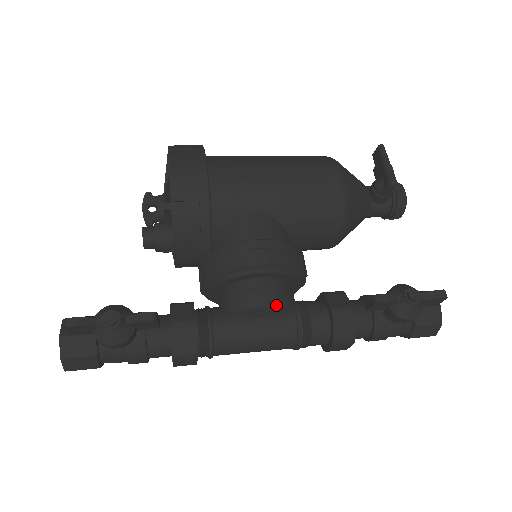
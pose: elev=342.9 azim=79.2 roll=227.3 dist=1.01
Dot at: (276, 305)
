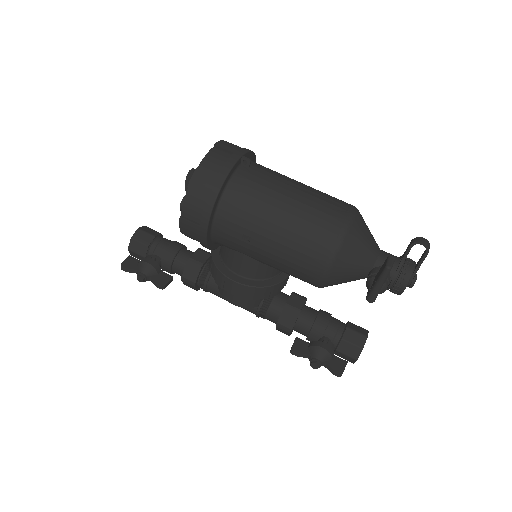
Dot at: (240, 306)
